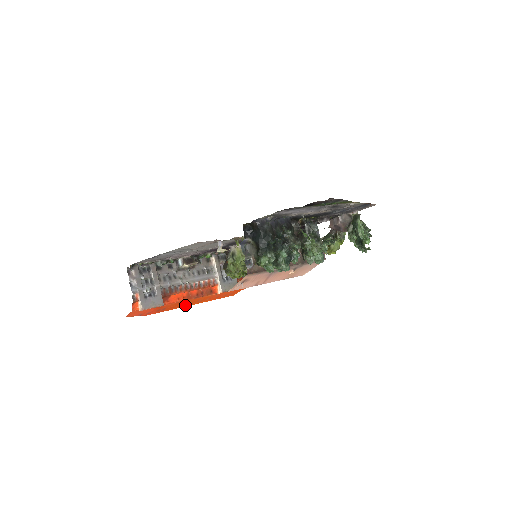
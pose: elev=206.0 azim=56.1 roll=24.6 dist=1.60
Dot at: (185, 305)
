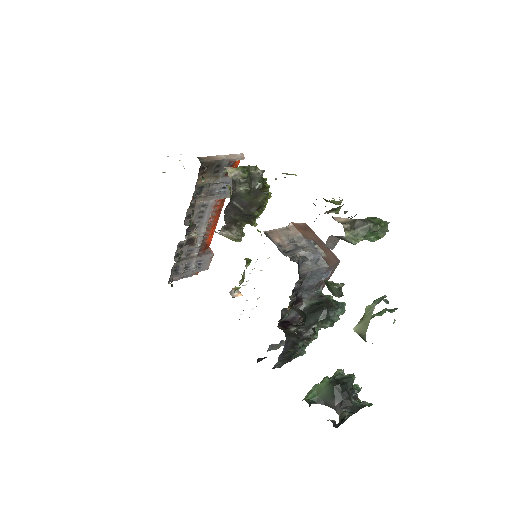
Dot at: occluded
